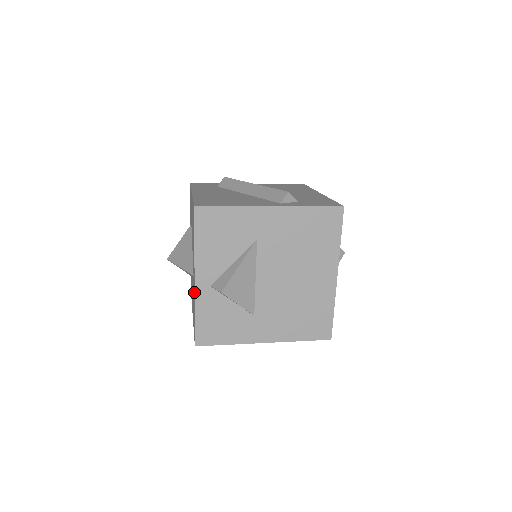
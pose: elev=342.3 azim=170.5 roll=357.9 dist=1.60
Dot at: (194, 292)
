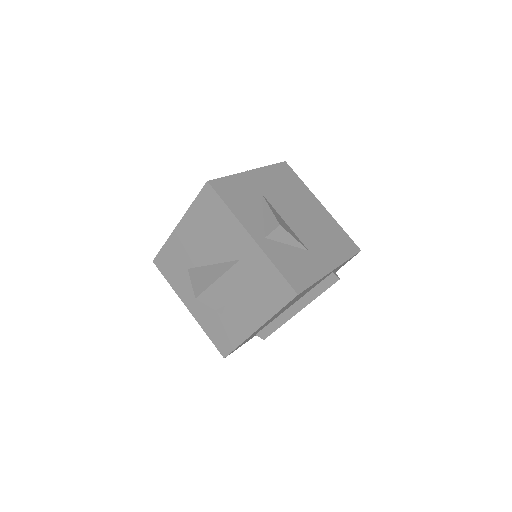
Dot at: (258, 250)
